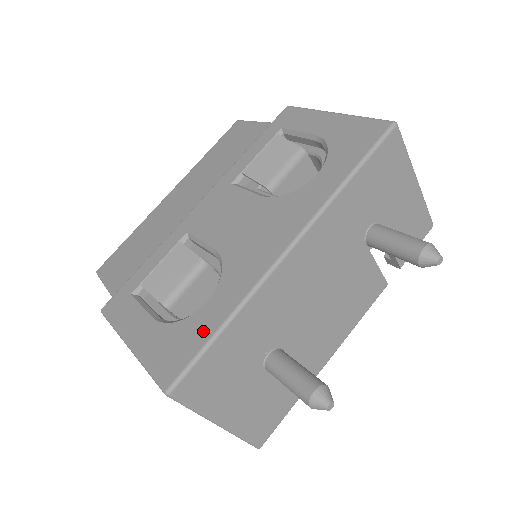
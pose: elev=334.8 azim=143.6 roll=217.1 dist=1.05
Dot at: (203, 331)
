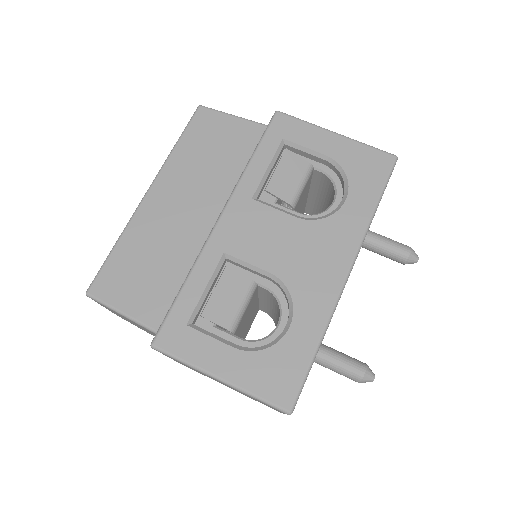
Dot at: (301, 354)
